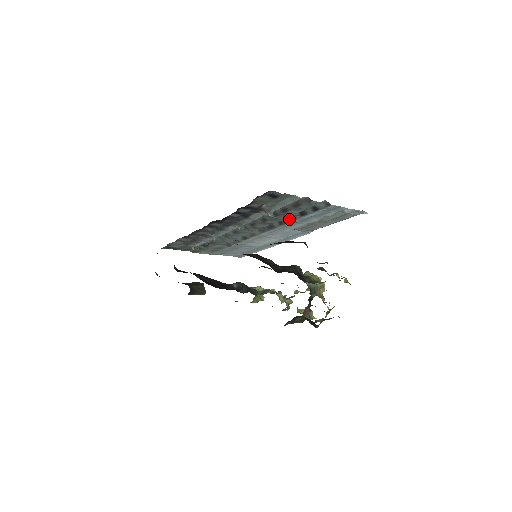
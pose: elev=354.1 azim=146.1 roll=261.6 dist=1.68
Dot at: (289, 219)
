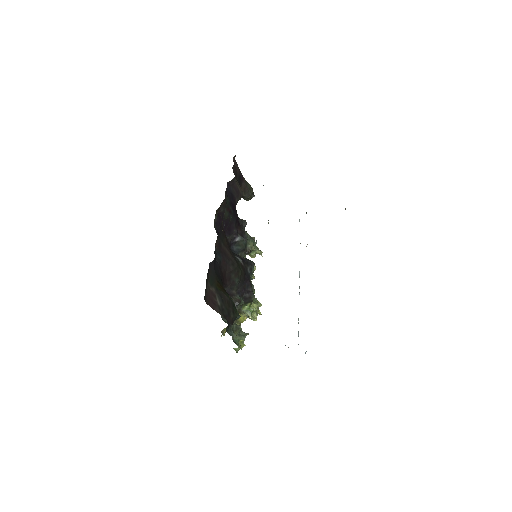
Dot at: occluded
